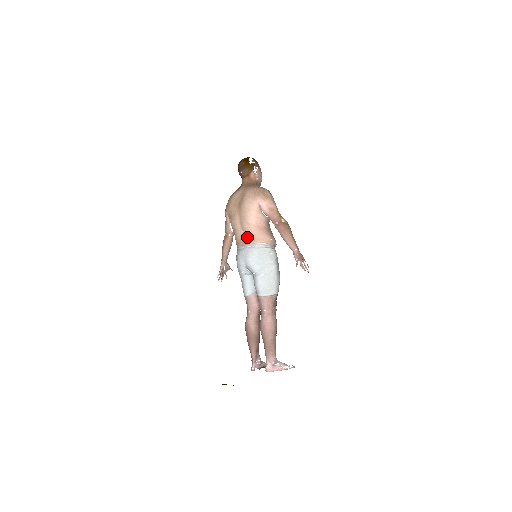
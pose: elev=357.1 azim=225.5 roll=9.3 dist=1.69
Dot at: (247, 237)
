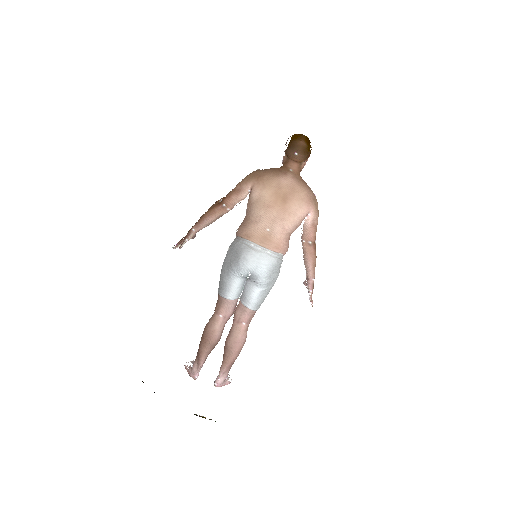
Dot at: (271, 240)
